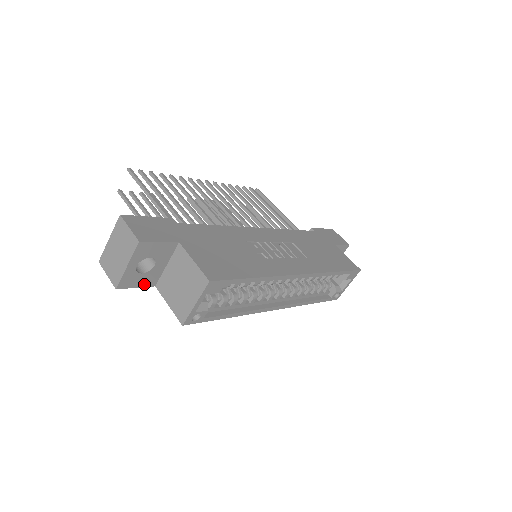
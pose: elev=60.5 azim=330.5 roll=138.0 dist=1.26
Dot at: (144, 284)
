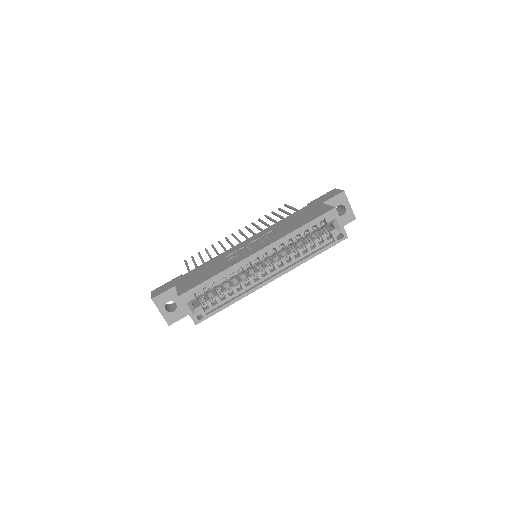
Dot at: (183, 315)
